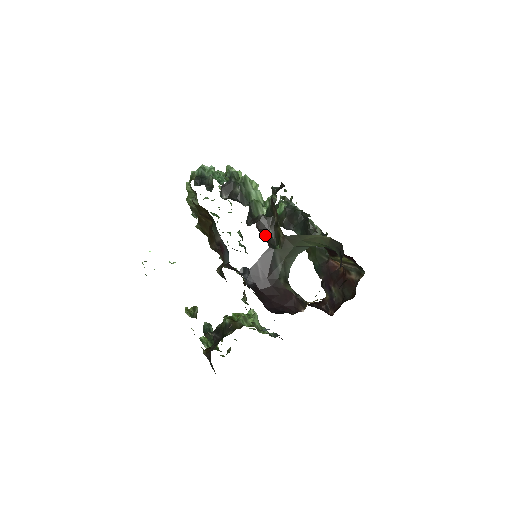
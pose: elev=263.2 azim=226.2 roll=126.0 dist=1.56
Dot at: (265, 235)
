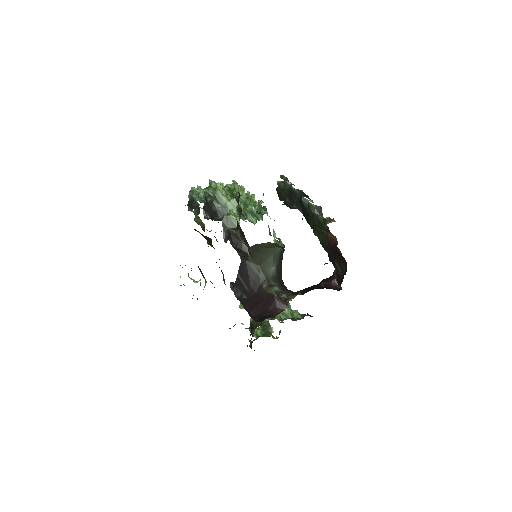
Dot at: (239, 247)
